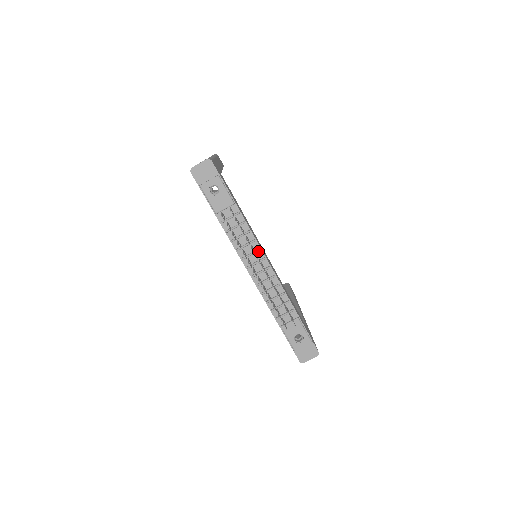
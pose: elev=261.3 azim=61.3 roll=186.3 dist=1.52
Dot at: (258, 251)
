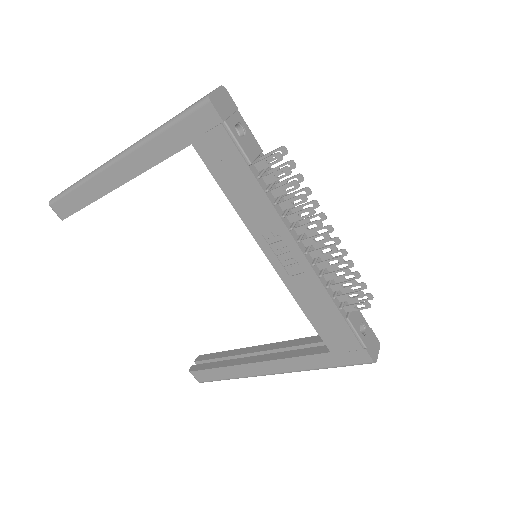
Dot at: occluded
